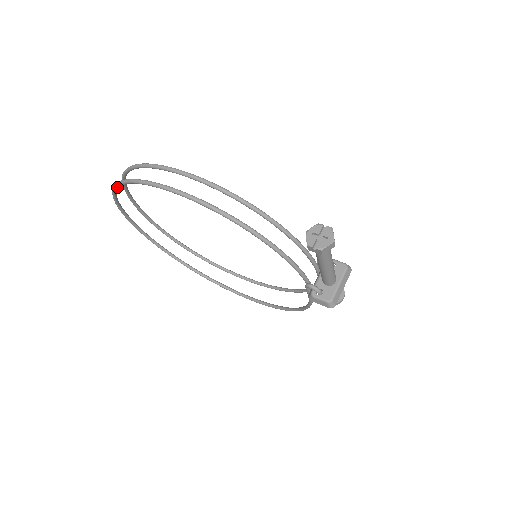
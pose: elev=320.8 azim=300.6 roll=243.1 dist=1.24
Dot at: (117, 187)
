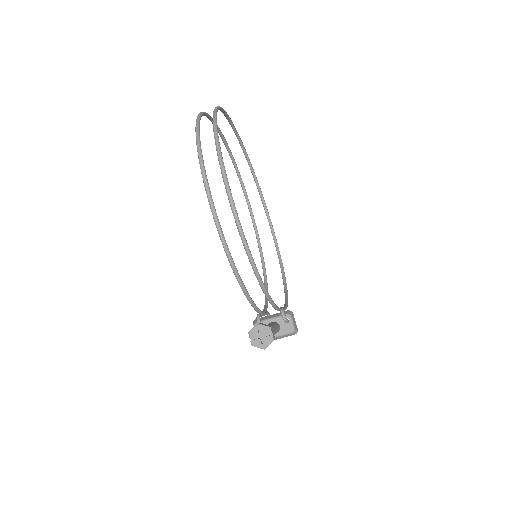
Dot at: (197, 126)
